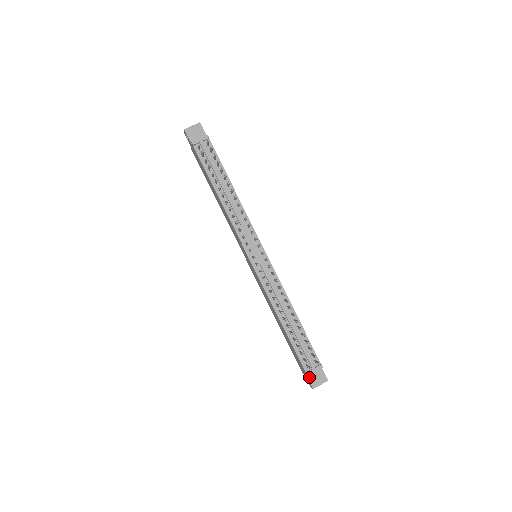
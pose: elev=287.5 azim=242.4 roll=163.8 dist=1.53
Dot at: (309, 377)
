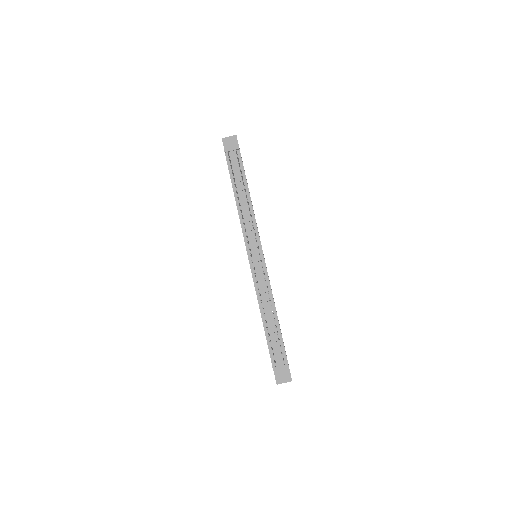
Dot at: (276, 373)
